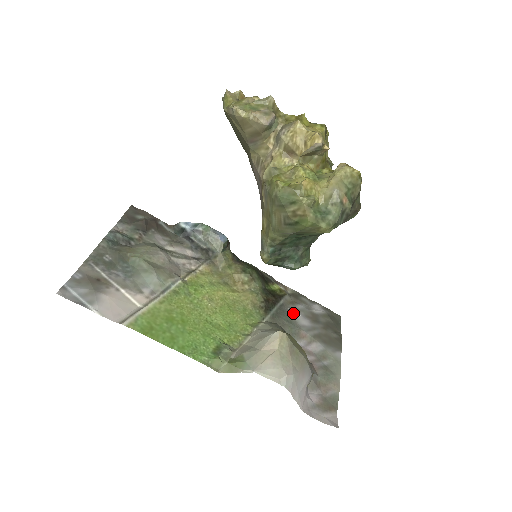
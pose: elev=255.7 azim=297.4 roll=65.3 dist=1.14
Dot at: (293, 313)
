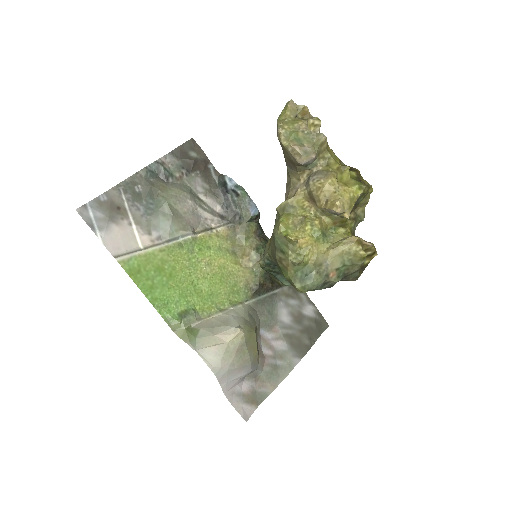
Dot at: (281, 306)
